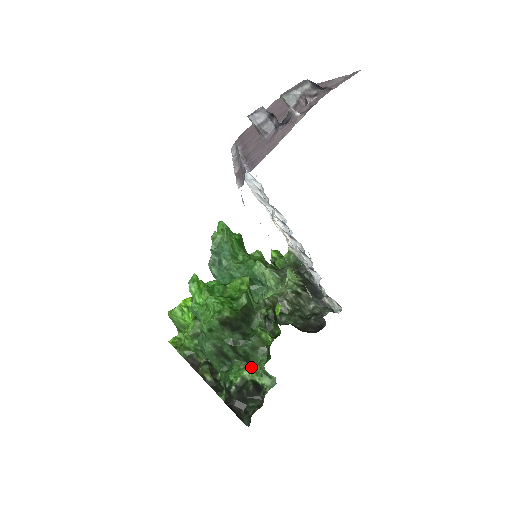
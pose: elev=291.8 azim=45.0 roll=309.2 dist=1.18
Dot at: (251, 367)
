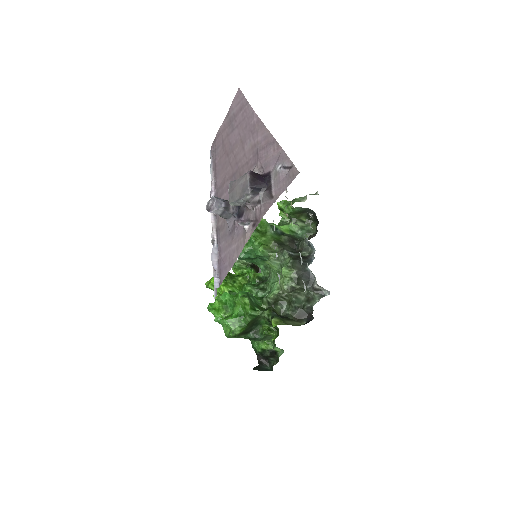
Dot at: (267, 341)
